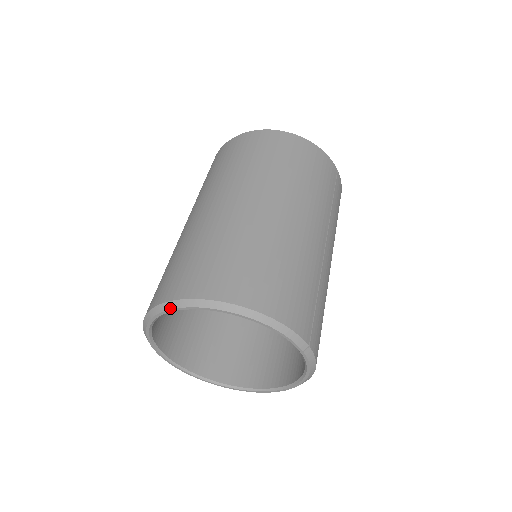
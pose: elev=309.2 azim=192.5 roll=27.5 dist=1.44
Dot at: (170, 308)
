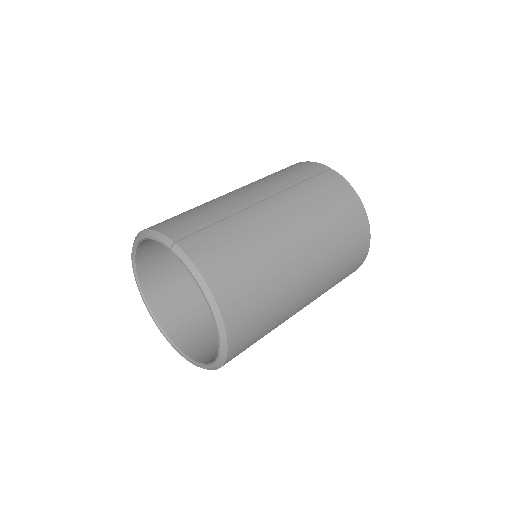
Dot at: (133, 269)
